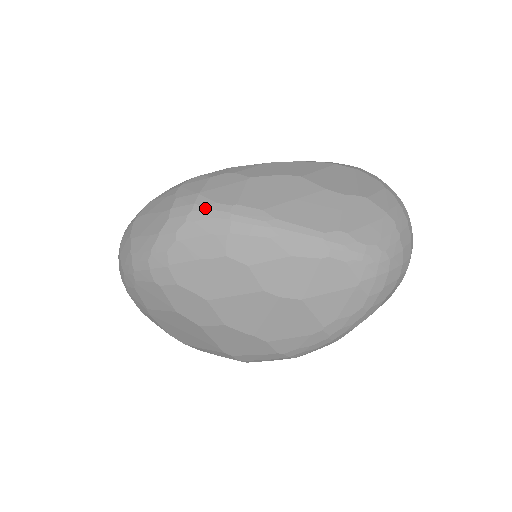
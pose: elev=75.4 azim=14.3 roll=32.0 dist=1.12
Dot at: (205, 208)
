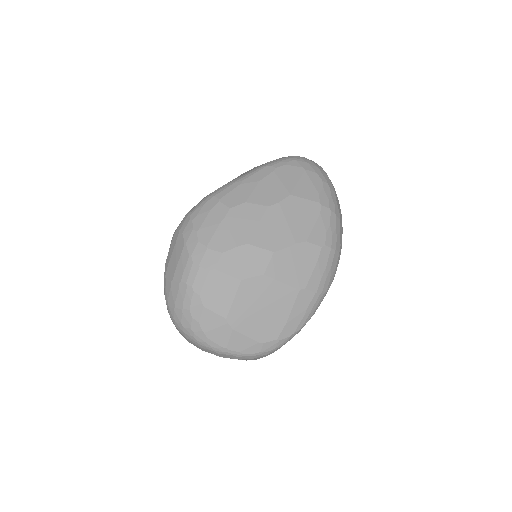
Dot at: (196, 208)
